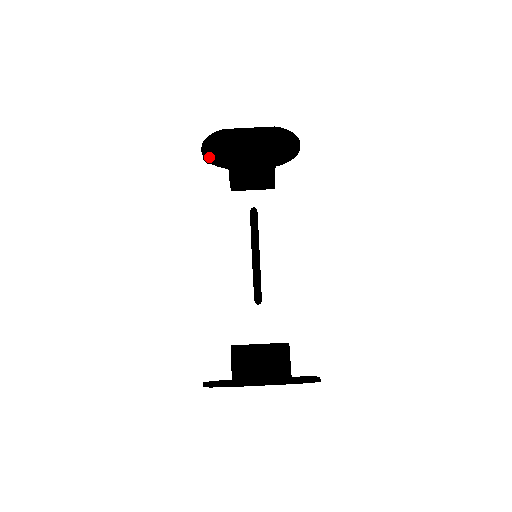
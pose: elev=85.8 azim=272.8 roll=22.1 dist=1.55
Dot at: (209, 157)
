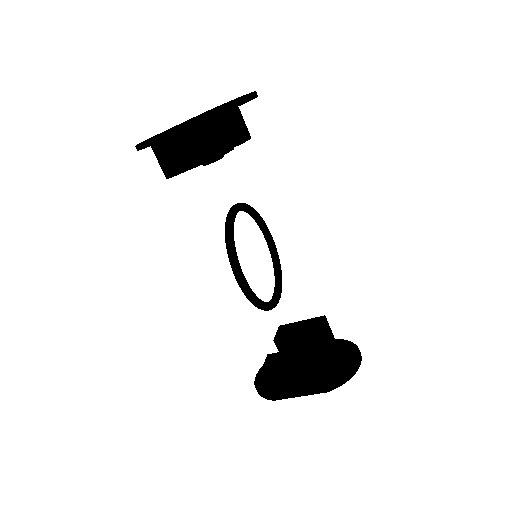
Dot at: occluded
